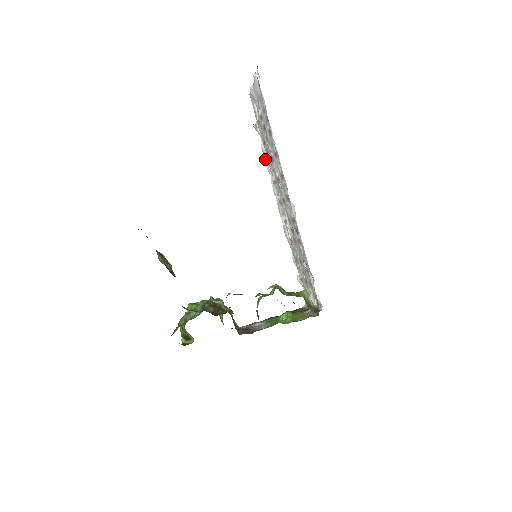
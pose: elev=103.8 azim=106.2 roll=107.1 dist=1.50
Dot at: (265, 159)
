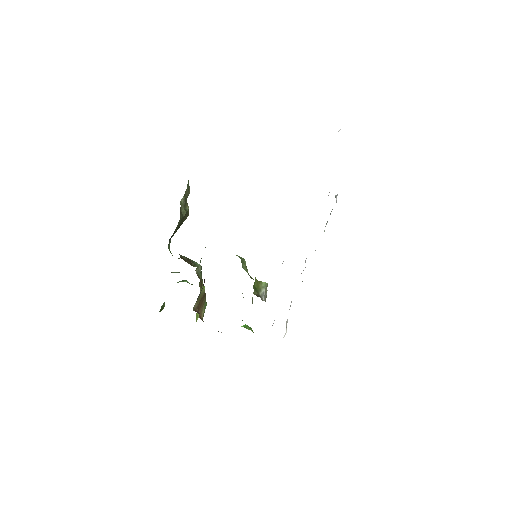
Dot at: occluded
